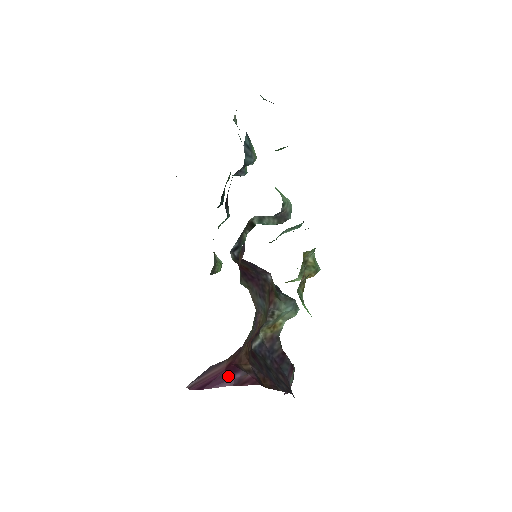
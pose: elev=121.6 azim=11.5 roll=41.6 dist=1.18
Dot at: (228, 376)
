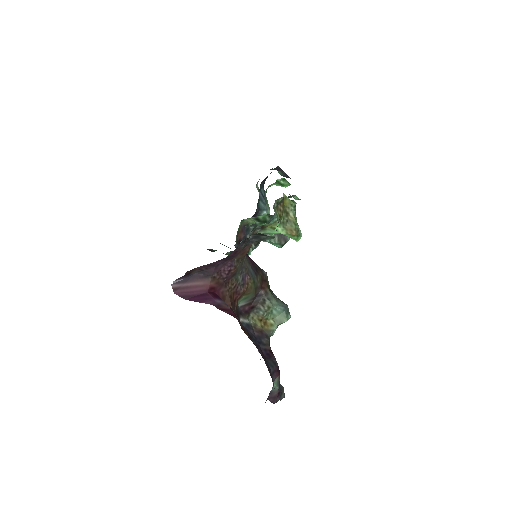
Dot at: (210, 297)
